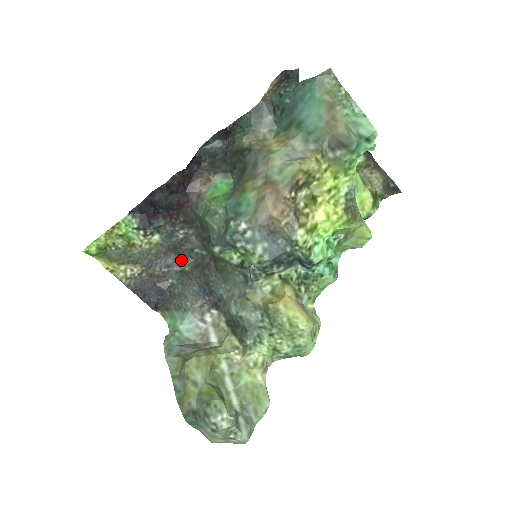
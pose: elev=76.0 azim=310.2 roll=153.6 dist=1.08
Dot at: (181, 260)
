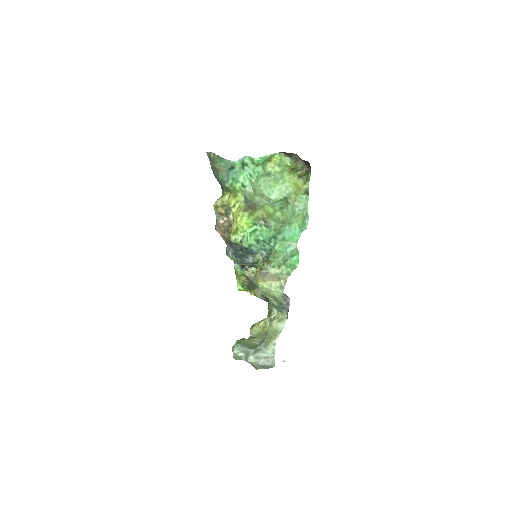
Dot at: occluded
